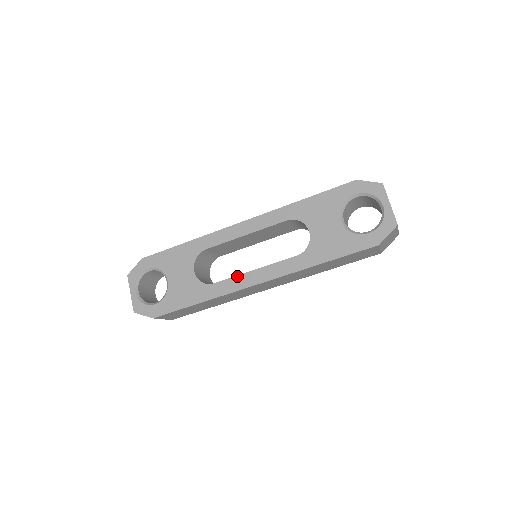
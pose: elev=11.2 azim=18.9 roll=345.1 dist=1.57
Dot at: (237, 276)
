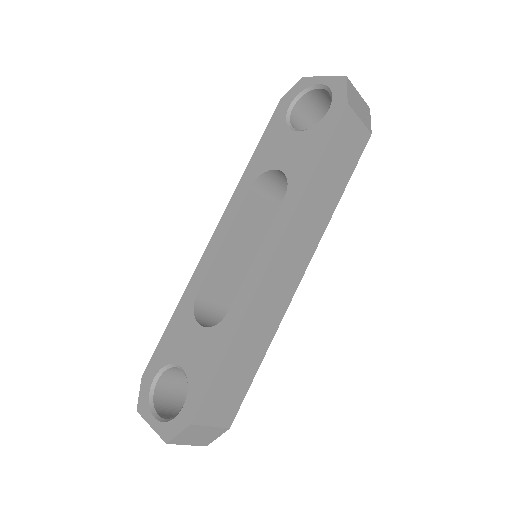
Dot at: (245, 278)
